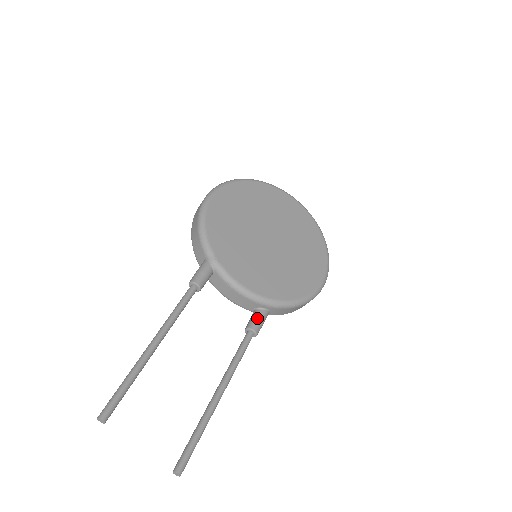
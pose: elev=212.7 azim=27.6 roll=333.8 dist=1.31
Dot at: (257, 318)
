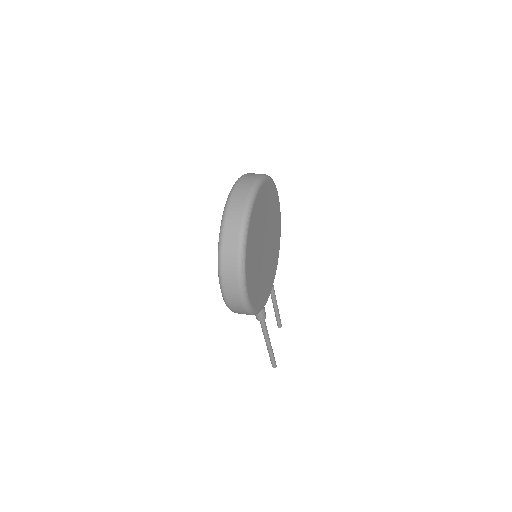
Dot at: occluded
